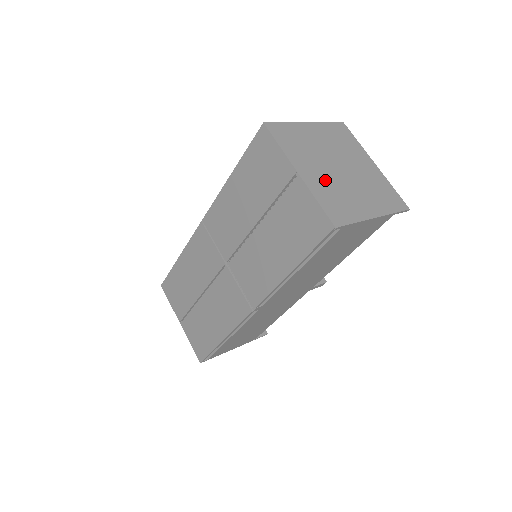
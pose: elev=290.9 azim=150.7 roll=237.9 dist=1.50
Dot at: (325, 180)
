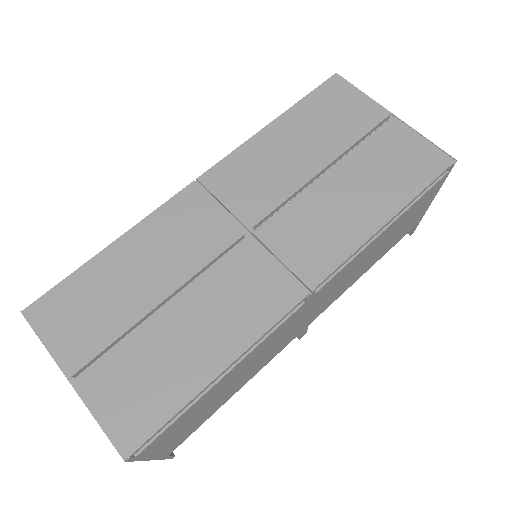
Dot at: occluded
